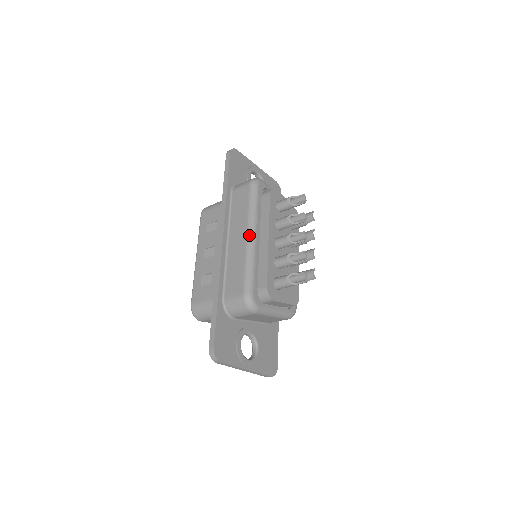
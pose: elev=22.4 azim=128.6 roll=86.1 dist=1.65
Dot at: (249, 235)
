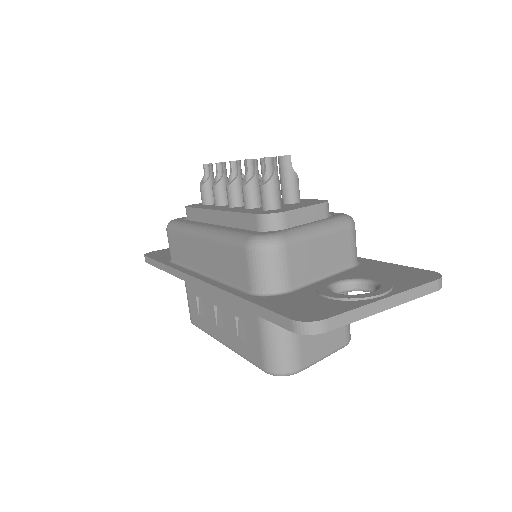
Dot at: (199, 234)
